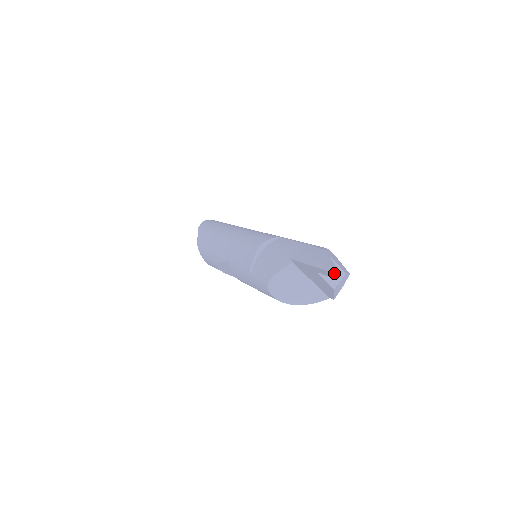
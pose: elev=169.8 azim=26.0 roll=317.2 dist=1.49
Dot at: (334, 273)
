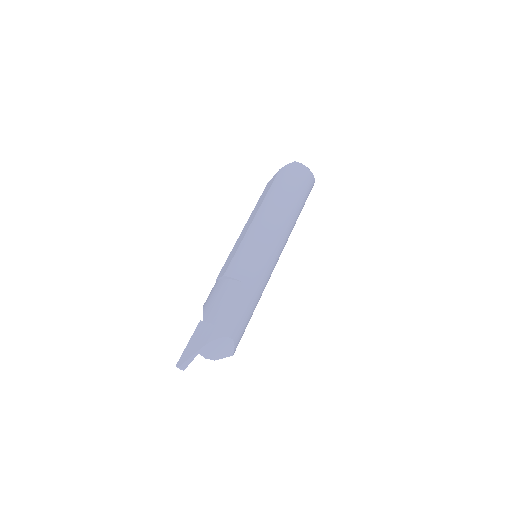
Dot at: (179, 368)
